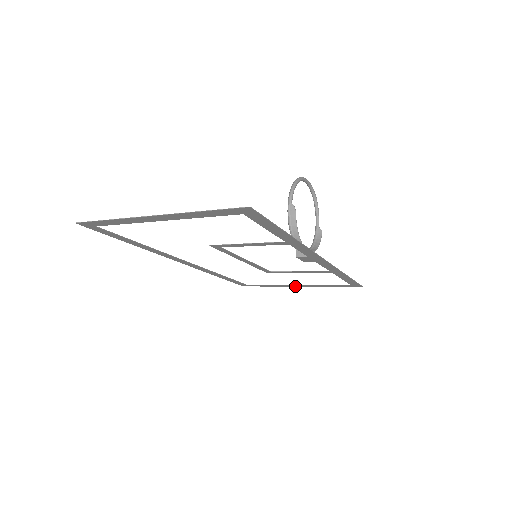
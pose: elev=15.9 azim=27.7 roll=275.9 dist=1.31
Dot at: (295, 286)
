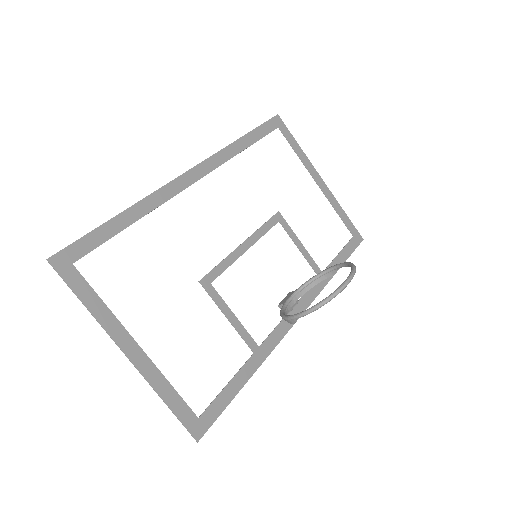
Dot at: (319, 175)
